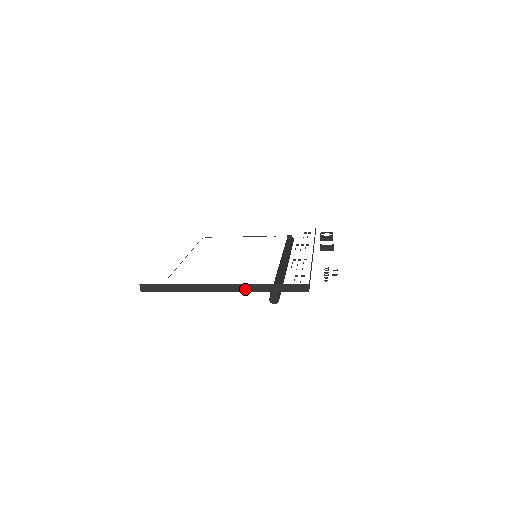
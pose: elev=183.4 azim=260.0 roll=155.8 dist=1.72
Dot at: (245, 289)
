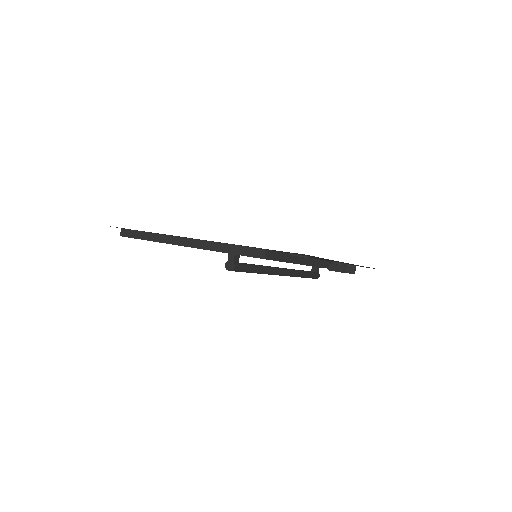
Dot at: (205, 246)
